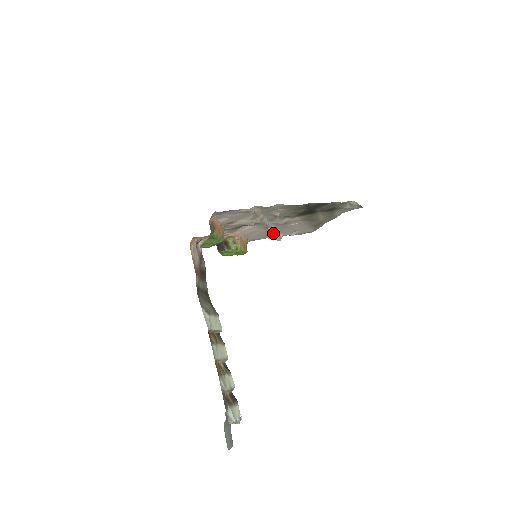
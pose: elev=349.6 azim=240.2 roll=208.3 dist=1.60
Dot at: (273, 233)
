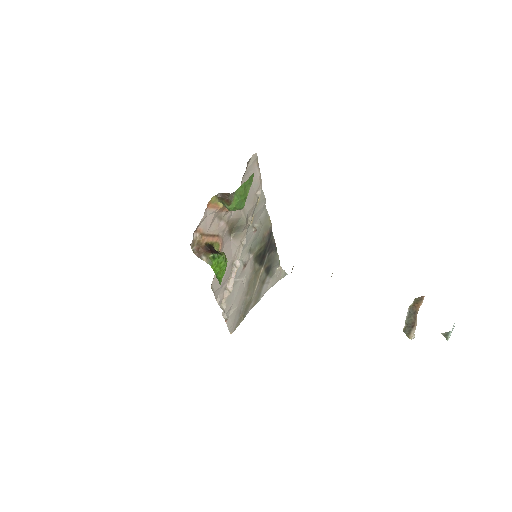
Dot at: (231, 282)
